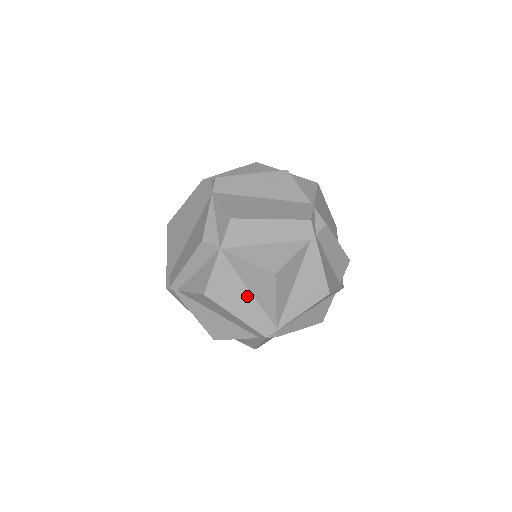
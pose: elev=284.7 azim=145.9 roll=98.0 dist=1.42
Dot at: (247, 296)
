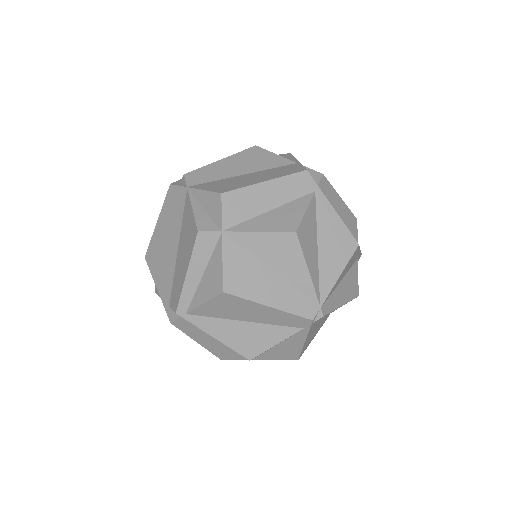
Dot at: (272, 277)
